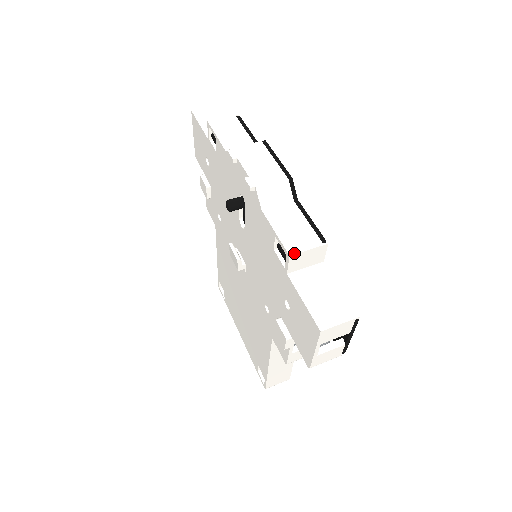
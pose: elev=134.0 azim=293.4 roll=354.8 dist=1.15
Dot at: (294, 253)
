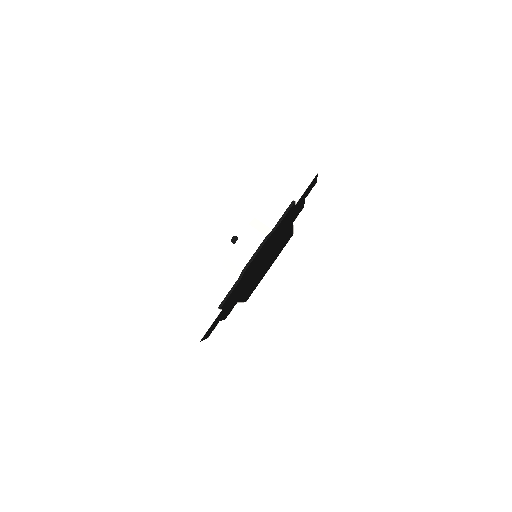
Dot at: (203, 298)
